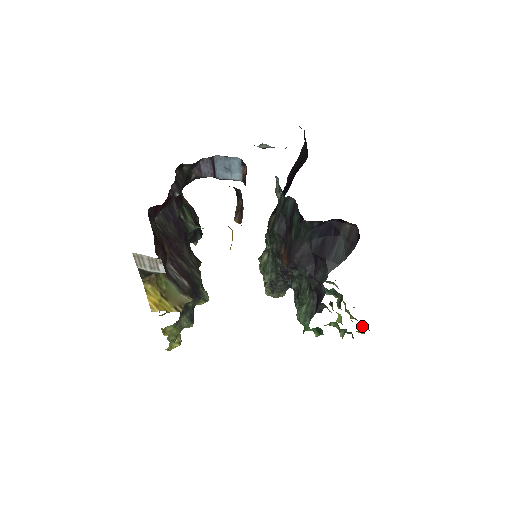
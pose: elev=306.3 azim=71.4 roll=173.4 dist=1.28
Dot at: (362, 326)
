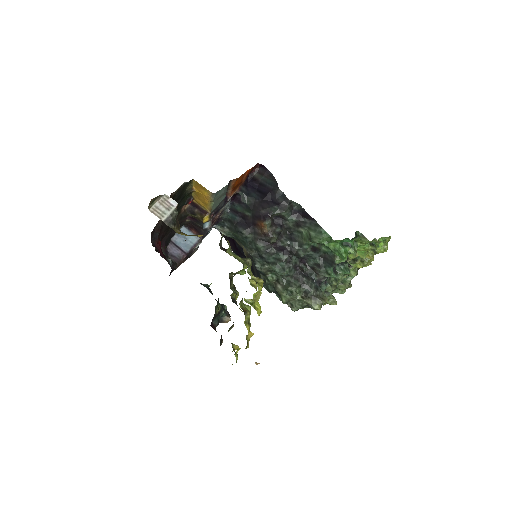
Dot at: (382, 251)
